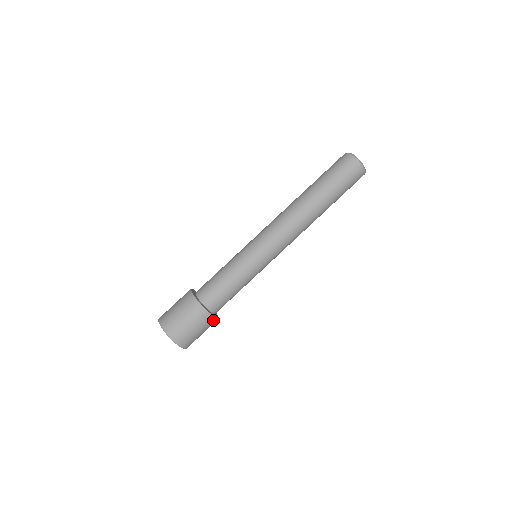
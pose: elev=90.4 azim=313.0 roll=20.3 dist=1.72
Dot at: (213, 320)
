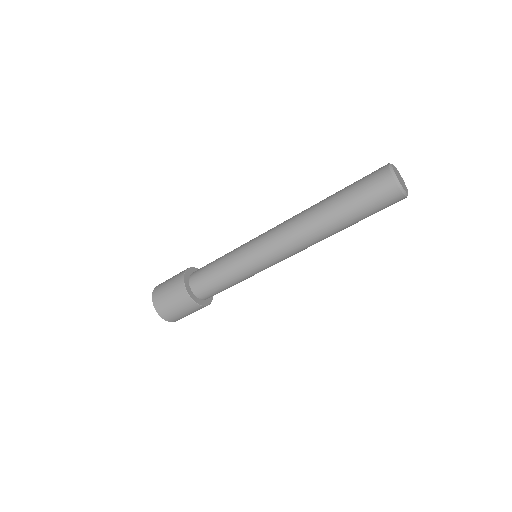
Dot at: occluded
